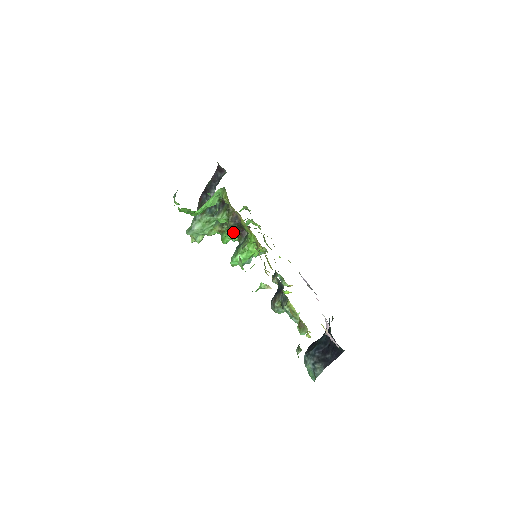
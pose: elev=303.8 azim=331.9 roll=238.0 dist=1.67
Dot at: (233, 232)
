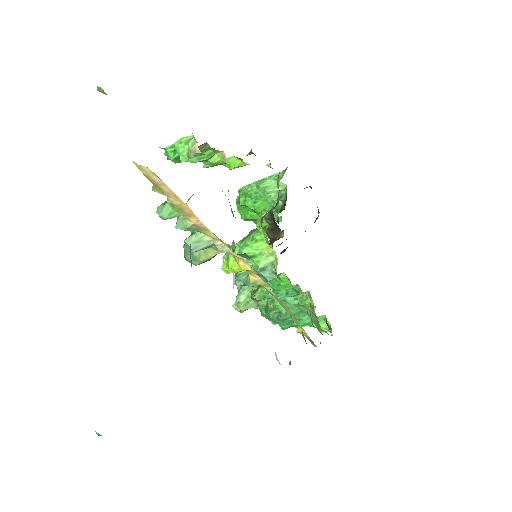
Dot at: occluded
